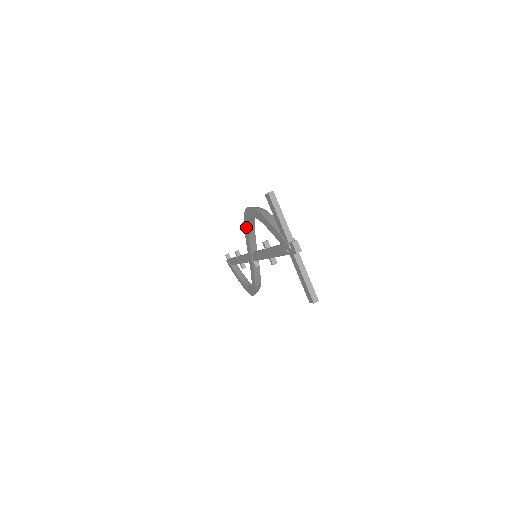
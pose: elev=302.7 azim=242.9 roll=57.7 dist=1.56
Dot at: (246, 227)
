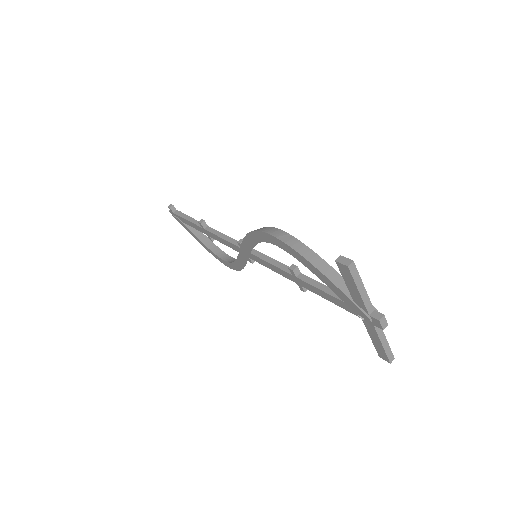
Dot at: (252, 239)
